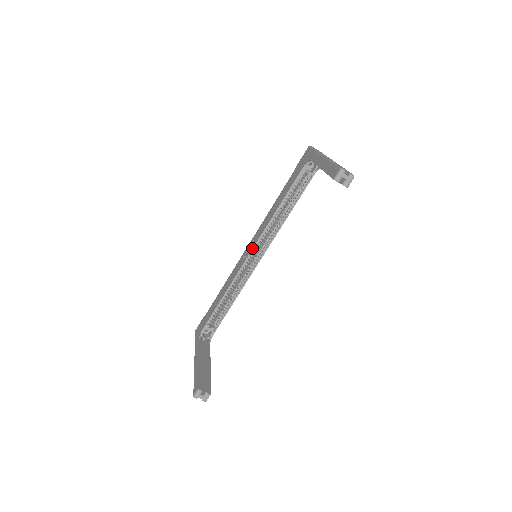
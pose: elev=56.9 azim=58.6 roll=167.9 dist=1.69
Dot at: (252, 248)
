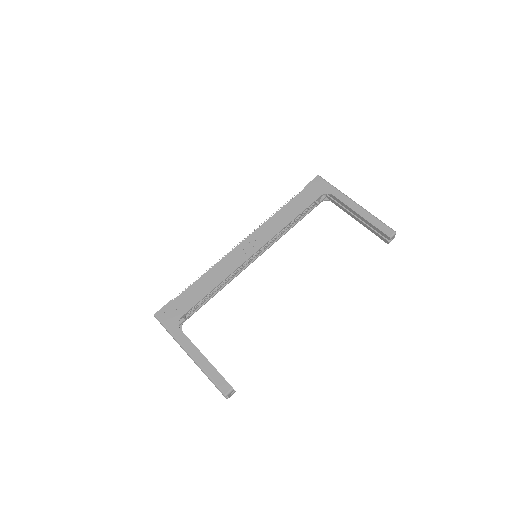
Dot at: (259, 249)
